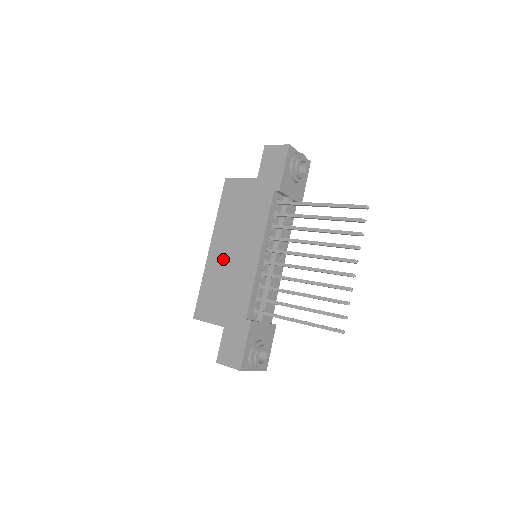
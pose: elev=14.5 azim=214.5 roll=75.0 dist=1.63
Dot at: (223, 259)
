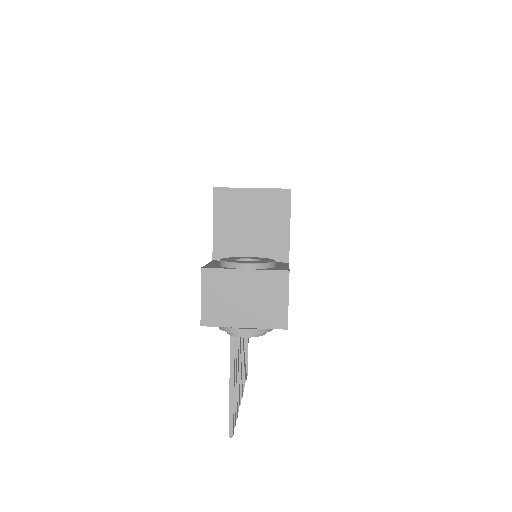
Dot at: occluded
